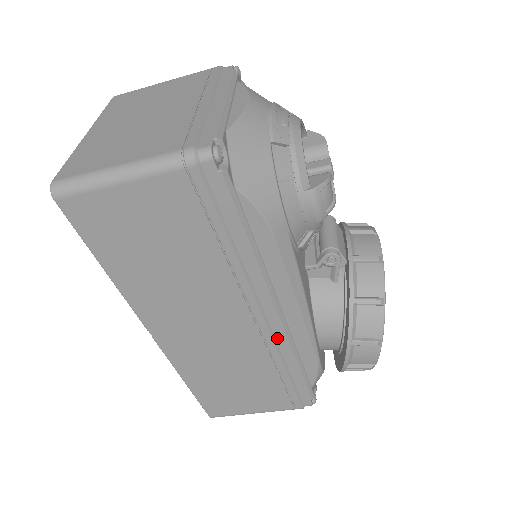
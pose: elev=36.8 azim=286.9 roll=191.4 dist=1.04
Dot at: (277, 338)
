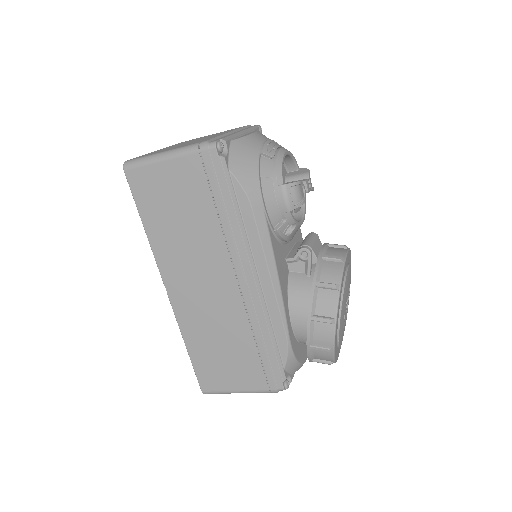
Dot at: (255, 305)
